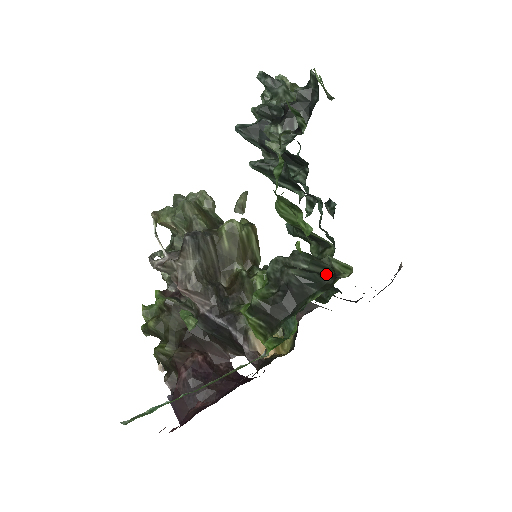
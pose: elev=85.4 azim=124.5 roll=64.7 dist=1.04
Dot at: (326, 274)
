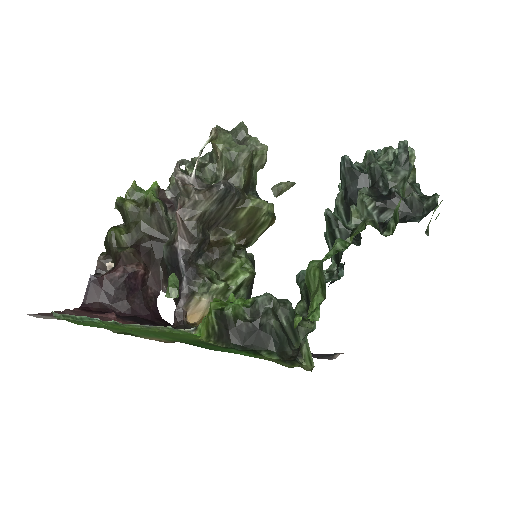
Dot at: (292, 341)
